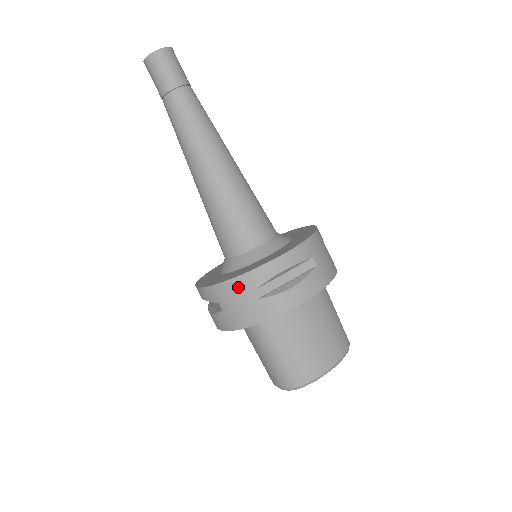
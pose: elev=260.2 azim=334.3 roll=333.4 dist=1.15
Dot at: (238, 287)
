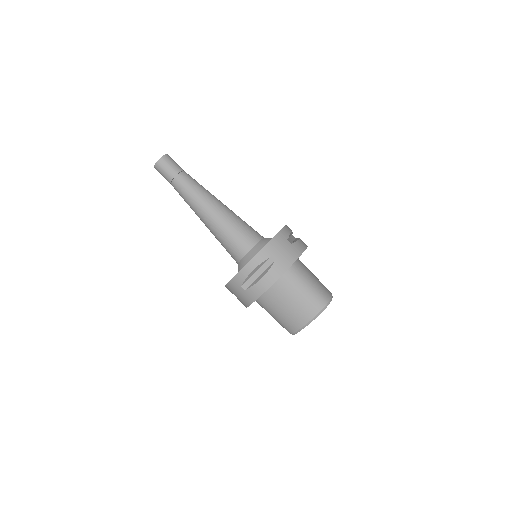
Dot at: (280, 239)
